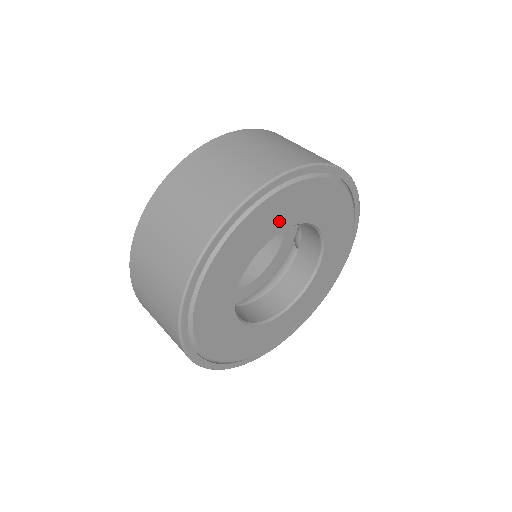
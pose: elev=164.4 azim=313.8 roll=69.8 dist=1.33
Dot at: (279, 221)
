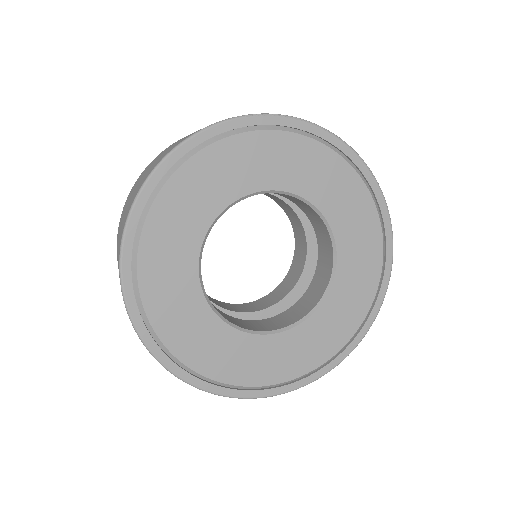
Dot at: (222, 189)
